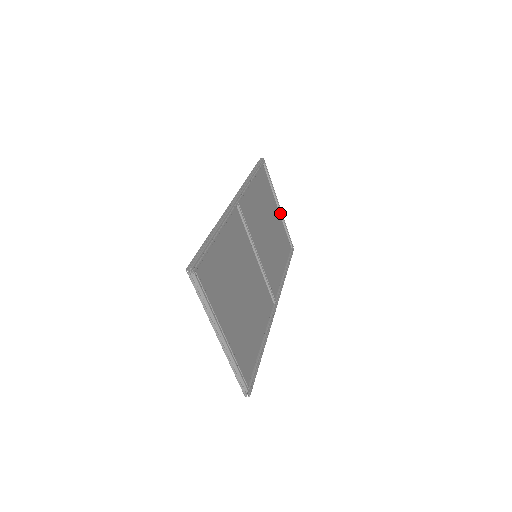
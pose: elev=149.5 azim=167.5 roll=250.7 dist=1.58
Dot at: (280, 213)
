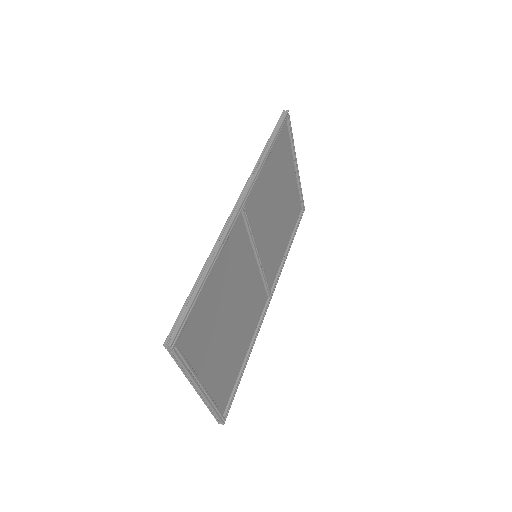
Dot at: (296, 174)
